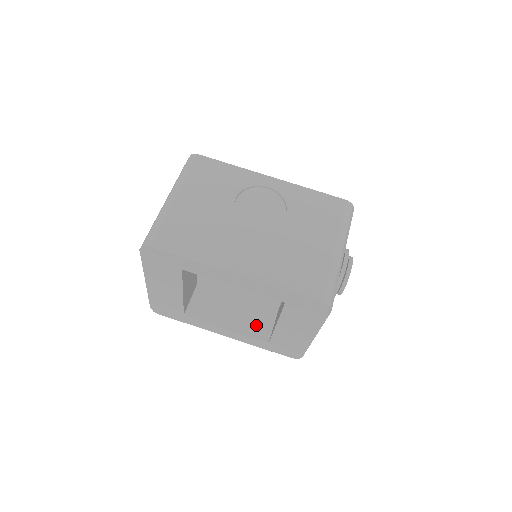
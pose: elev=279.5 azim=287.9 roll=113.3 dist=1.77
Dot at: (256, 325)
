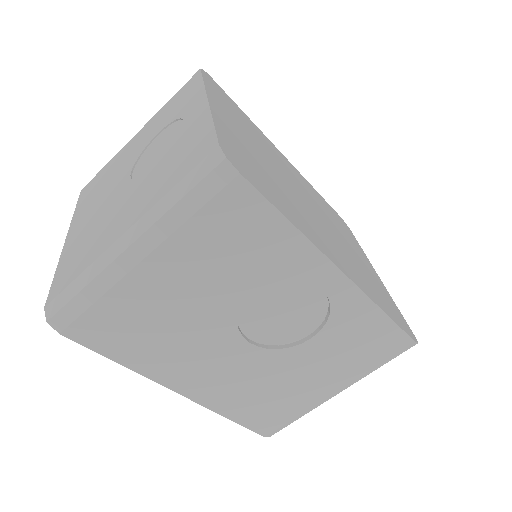
Dot at: occluded
